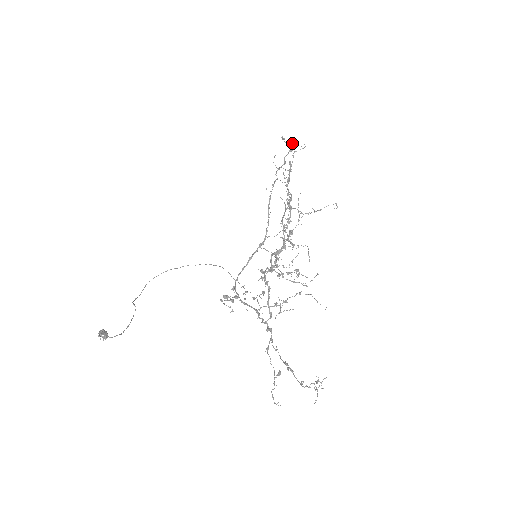
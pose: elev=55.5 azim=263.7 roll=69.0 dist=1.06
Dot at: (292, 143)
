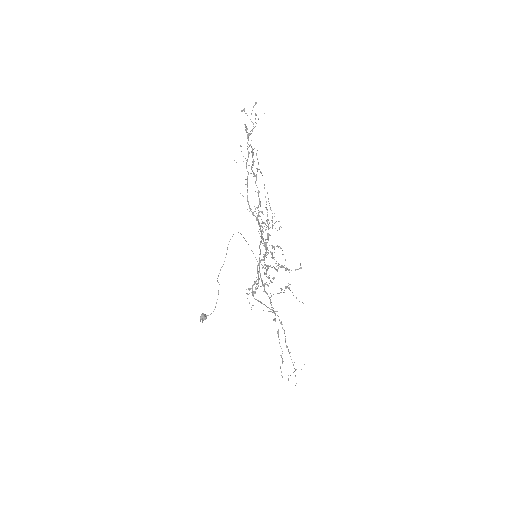
Dot at: (245, 130)
